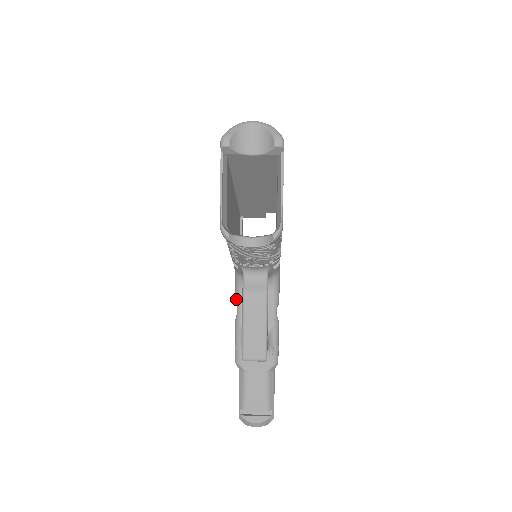
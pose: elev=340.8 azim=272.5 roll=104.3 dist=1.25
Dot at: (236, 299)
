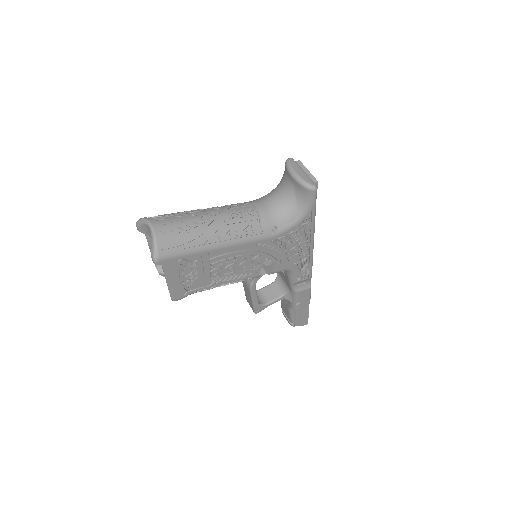
Dot at: occluded
